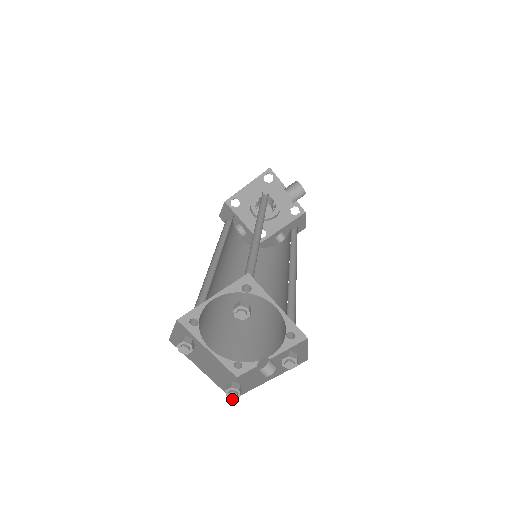
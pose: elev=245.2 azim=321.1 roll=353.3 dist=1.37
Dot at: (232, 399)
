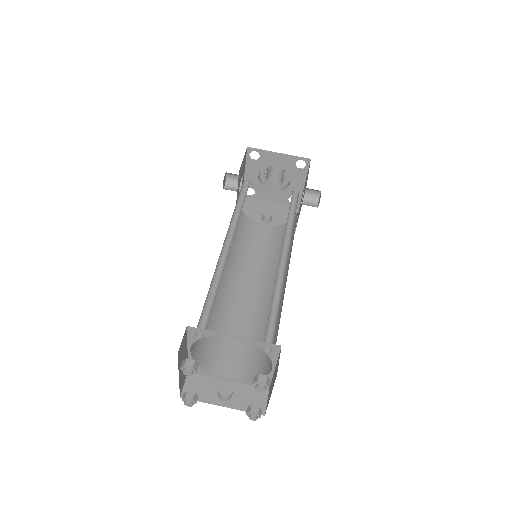
Dot at: (180, 397)
